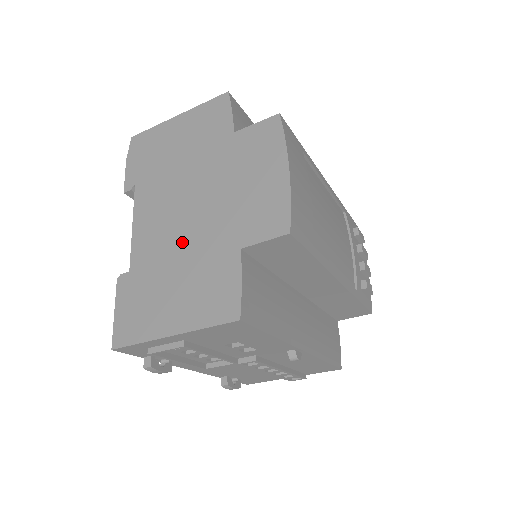
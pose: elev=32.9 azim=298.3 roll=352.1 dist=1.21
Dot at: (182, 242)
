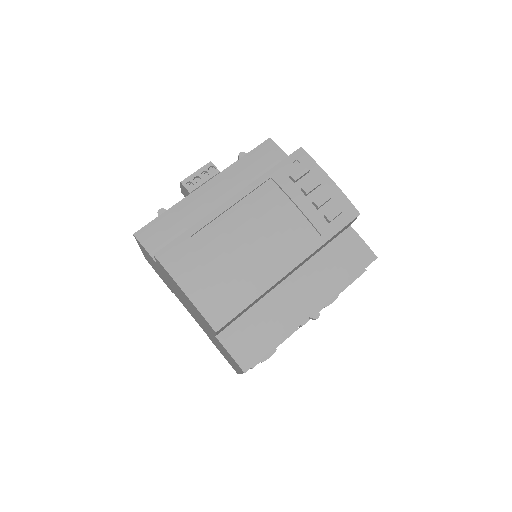
Dot at: (204, 327)
